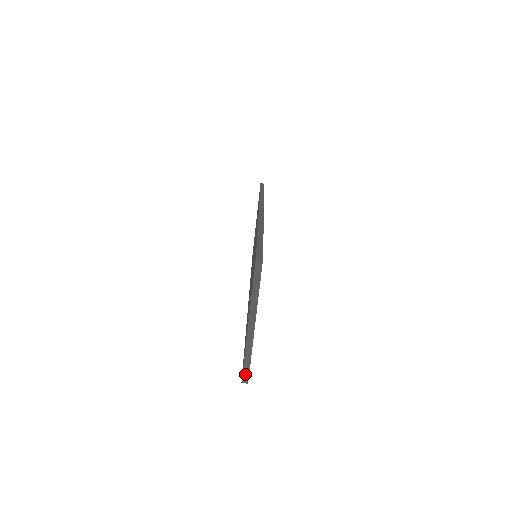
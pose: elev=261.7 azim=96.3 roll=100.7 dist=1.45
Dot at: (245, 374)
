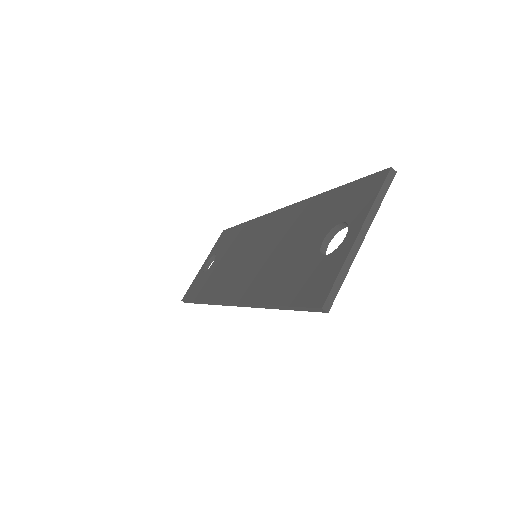
Dot at: (330, 297)
